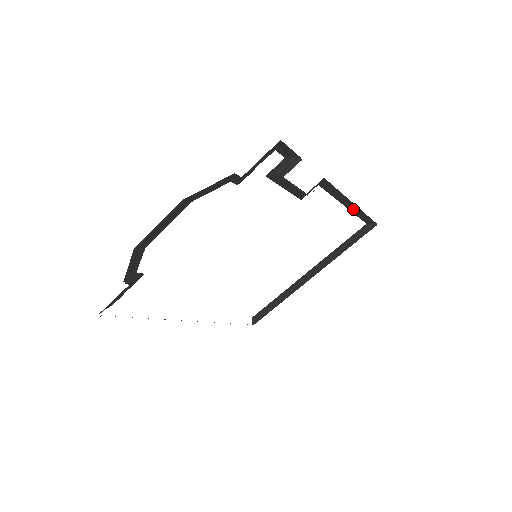
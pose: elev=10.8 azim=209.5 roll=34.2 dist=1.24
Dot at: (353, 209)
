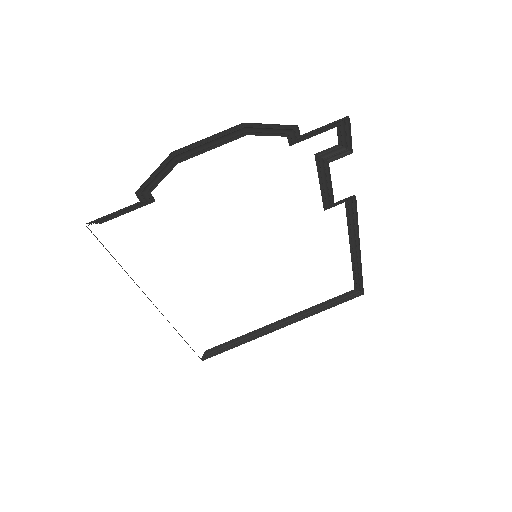
Dot at: (354, 259)
